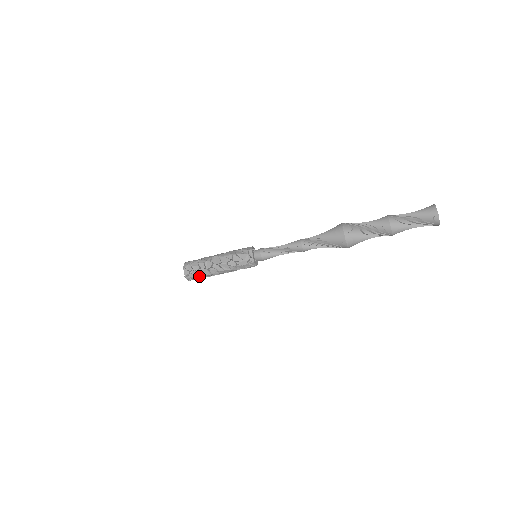
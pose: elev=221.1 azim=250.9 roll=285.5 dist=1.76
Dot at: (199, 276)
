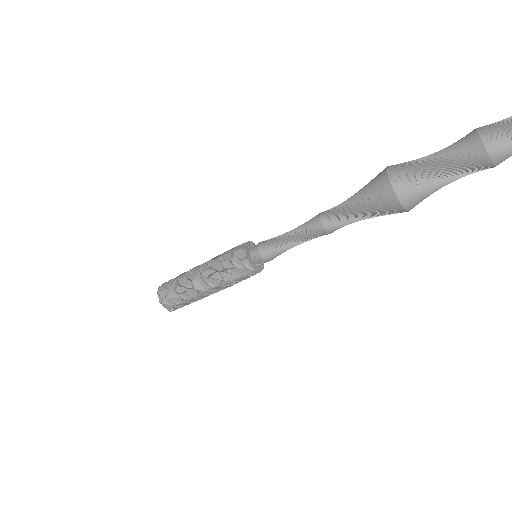
Dot at: (188, 304)
